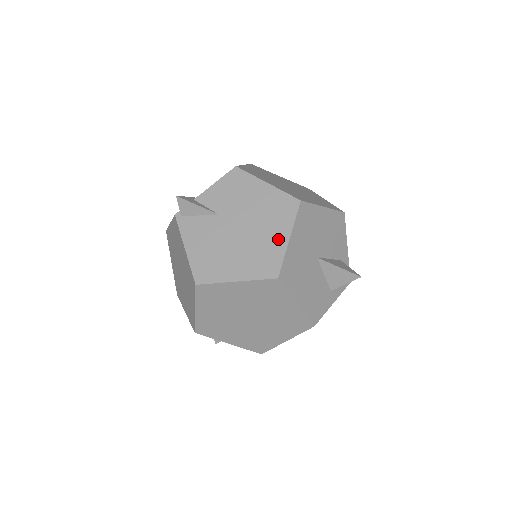
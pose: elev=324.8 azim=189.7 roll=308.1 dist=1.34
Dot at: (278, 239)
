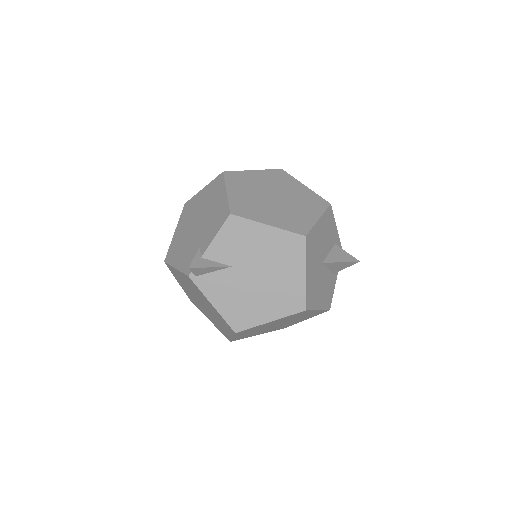
Dot at: (296, 277)
